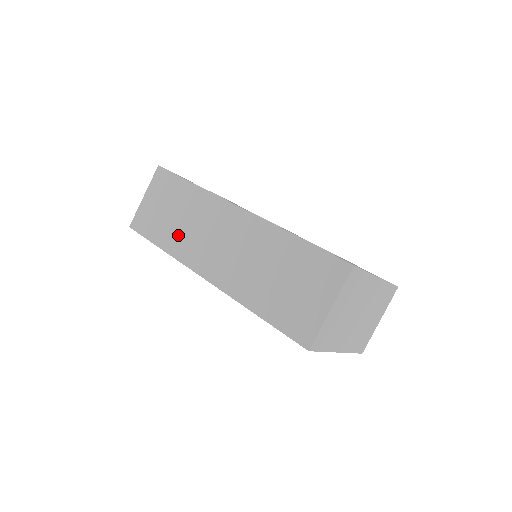
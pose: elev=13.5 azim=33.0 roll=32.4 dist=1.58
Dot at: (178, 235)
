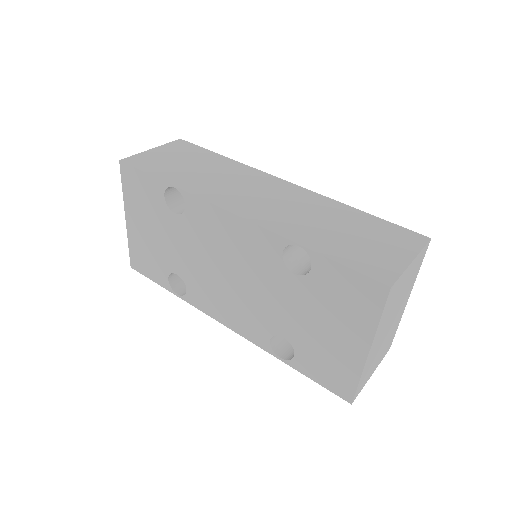
Dot at: (198, 180)
